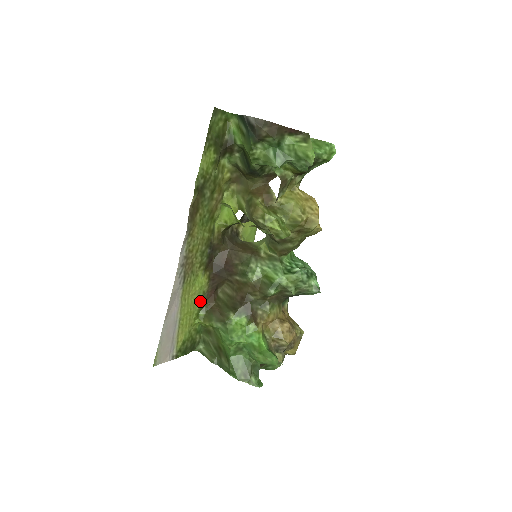
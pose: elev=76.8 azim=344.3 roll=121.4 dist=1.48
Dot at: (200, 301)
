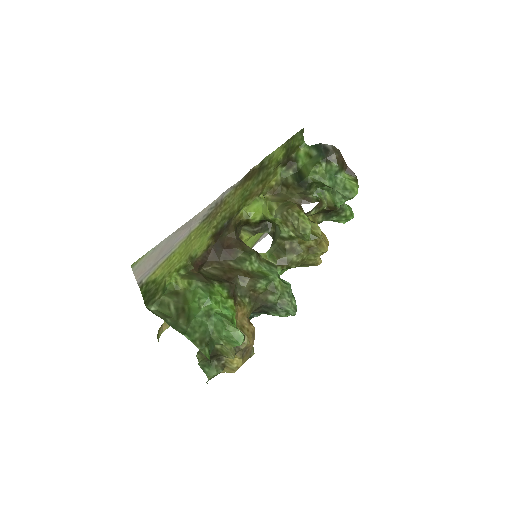
Dot at: (189, 259)
